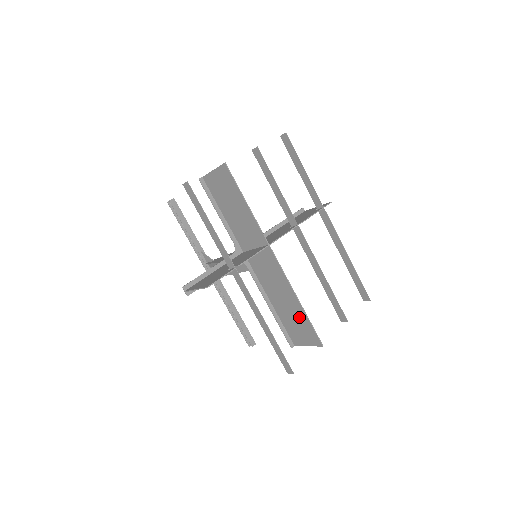
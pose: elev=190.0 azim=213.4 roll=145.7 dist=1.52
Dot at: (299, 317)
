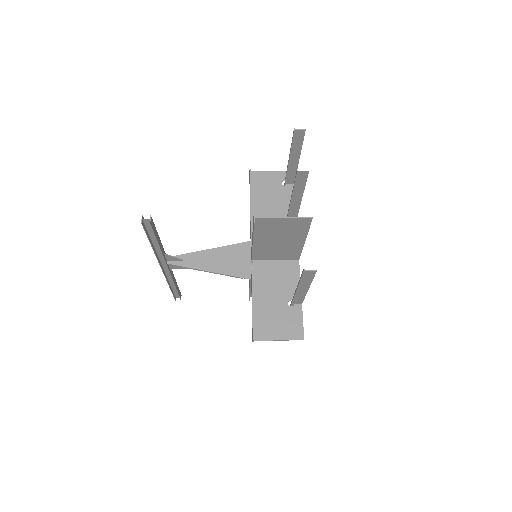
Dot at: occluded
